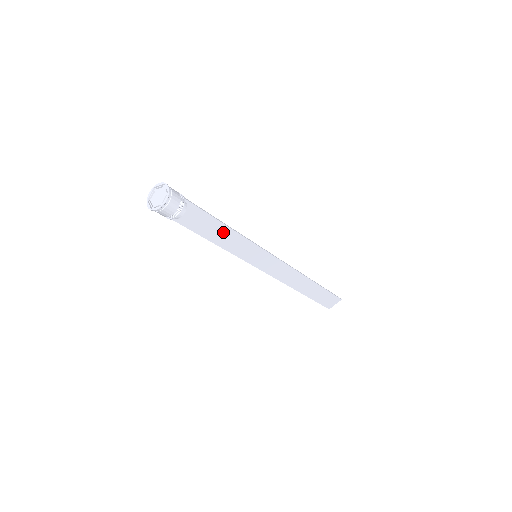
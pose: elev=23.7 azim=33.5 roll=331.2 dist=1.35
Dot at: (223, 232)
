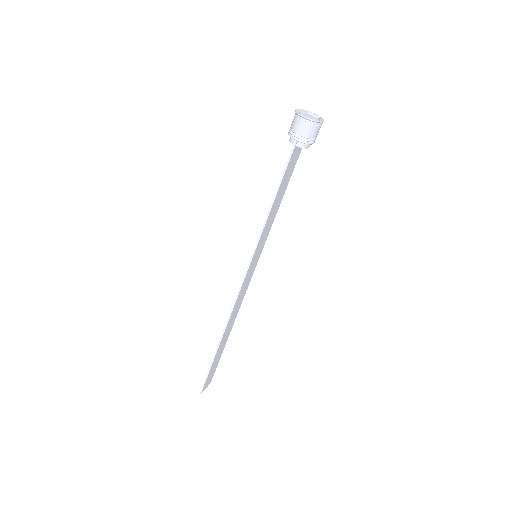
Dot at: (279, 201)
